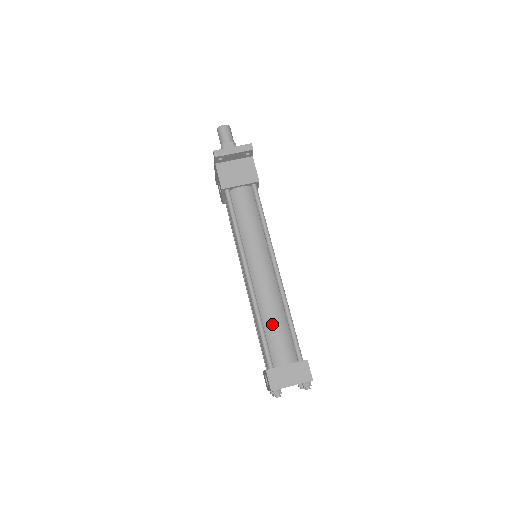
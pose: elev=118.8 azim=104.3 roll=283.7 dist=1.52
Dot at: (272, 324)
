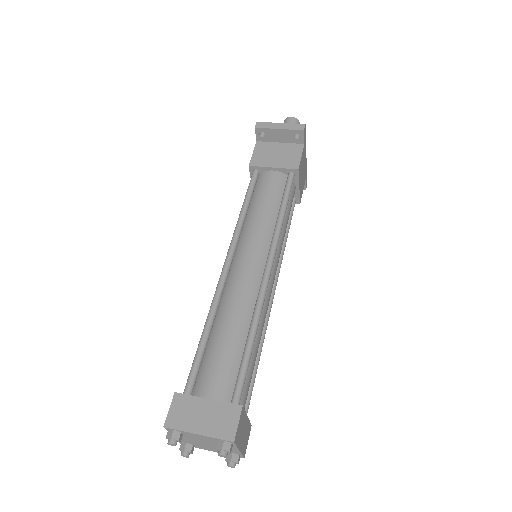
Dot at: (222, 336)
